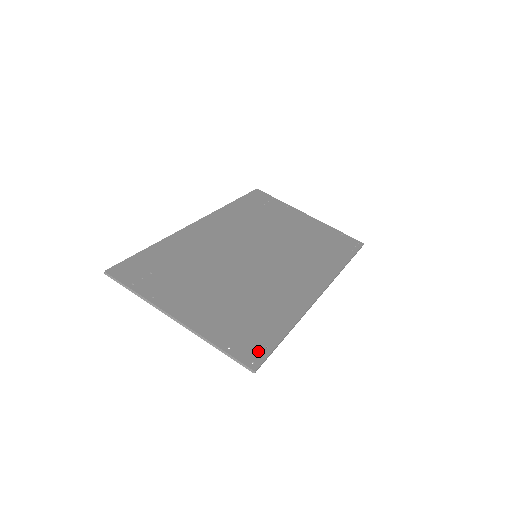
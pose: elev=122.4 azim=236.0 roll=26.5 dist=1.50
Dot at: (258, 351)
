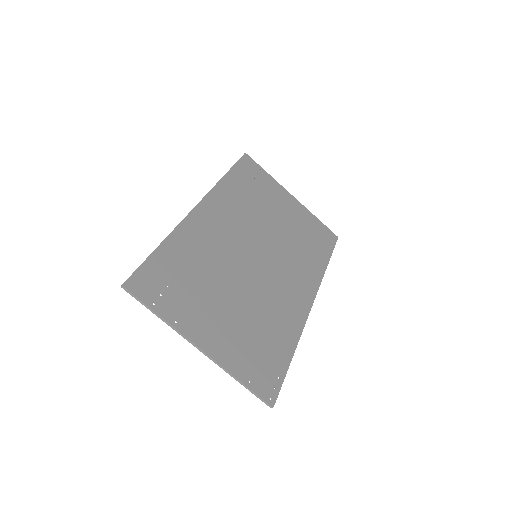
Dot at: (273, 383)
